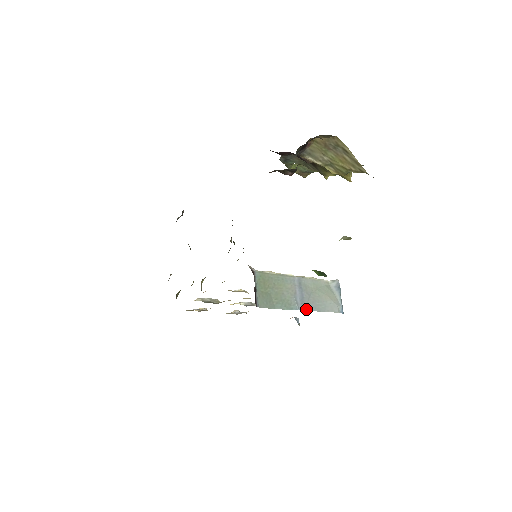
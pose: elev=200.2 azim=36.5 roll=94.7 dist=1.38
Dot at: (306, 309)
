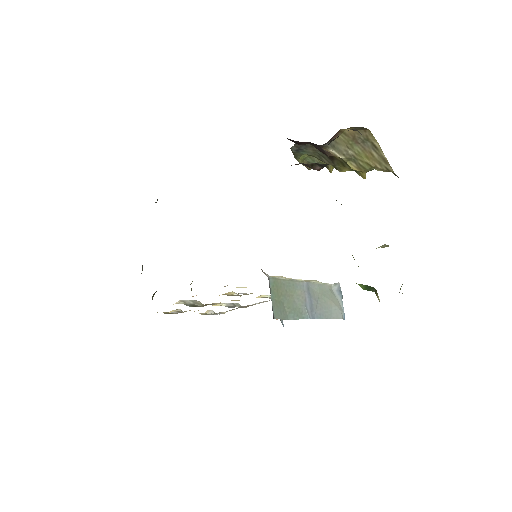
Dot at: (315, 317)
